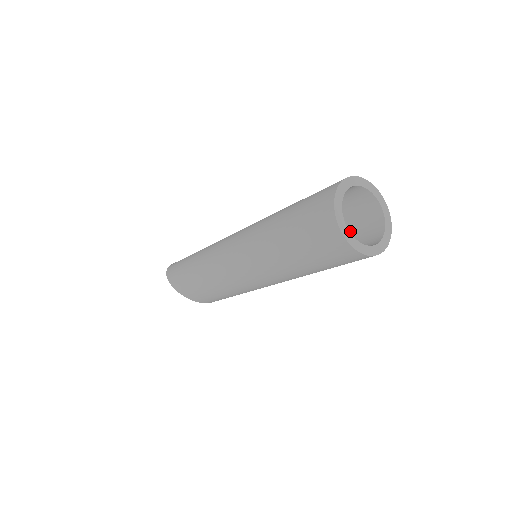
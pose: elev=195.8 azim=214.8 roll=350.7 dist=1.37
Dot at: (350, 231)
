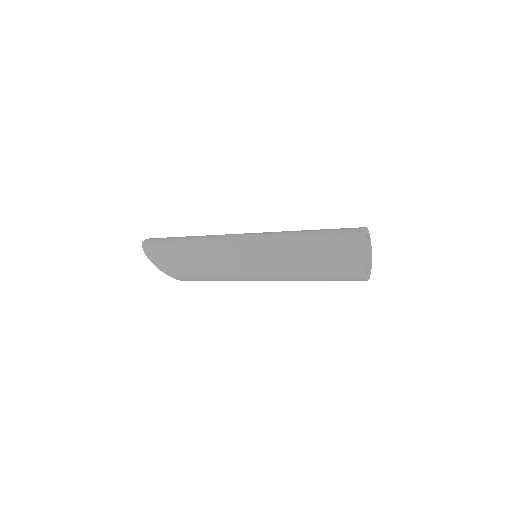
Dot at: occluded
